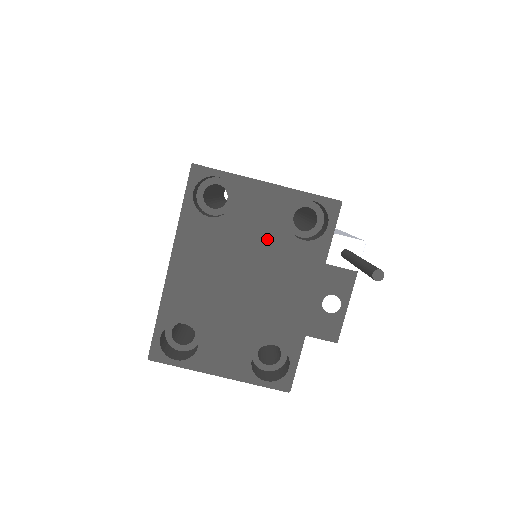
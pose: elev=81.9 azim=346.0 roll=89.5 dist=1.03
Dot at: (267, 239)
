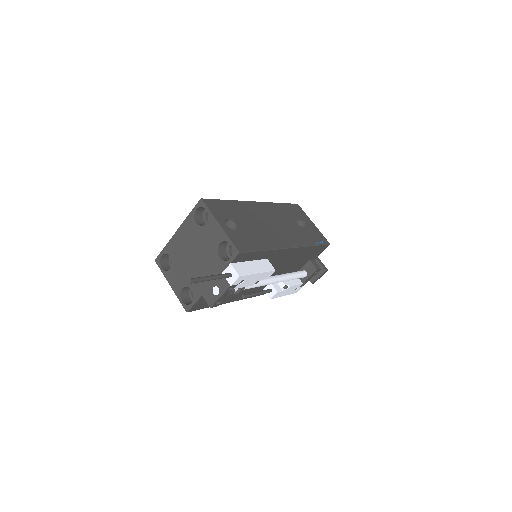
Dot at: (209, 247)
